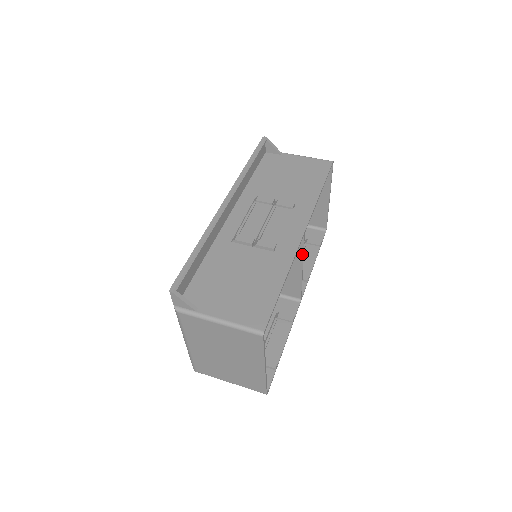
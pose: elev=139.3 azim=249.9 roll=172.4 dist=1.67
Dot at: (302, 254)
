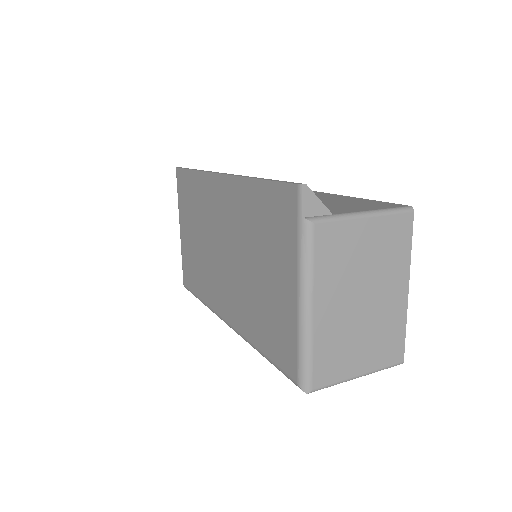
Dot at: occluded
